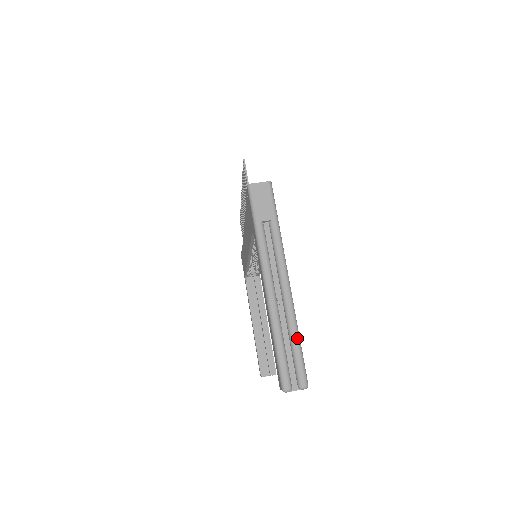
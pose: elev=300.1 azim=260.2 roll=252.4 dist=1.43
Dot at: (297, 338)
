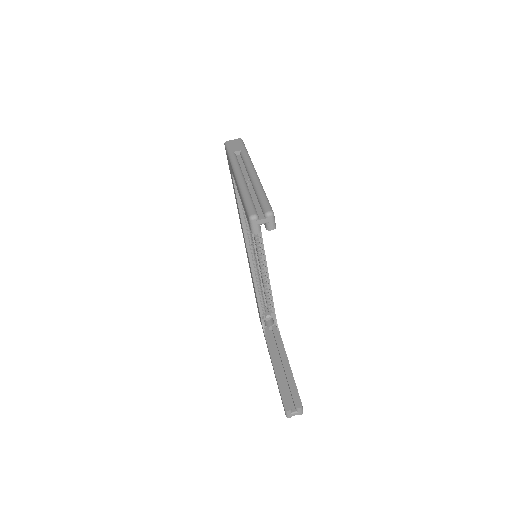
Dot at: (262, 191)
